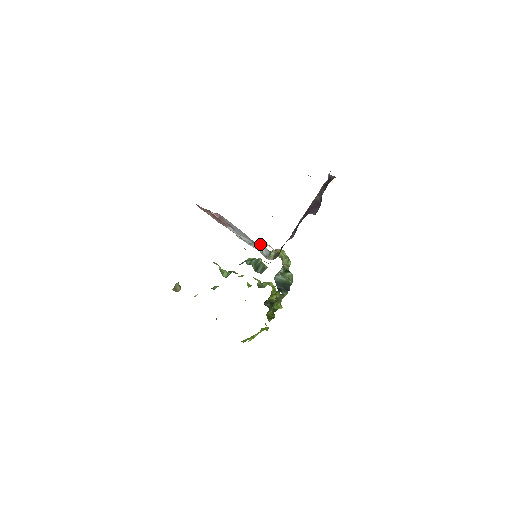
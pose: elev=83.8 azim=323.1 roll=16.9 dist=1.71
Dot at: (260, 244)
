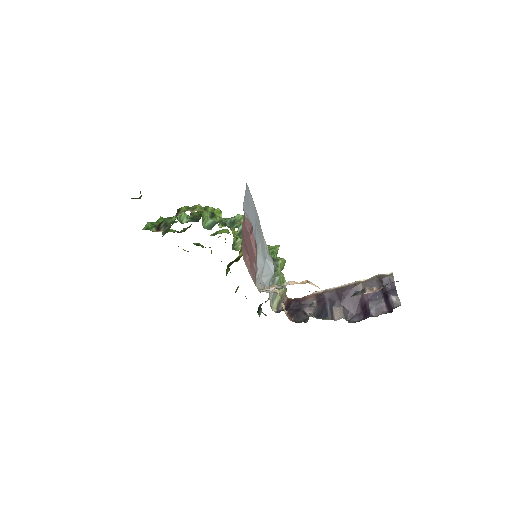
Dot at: (271, 265)
